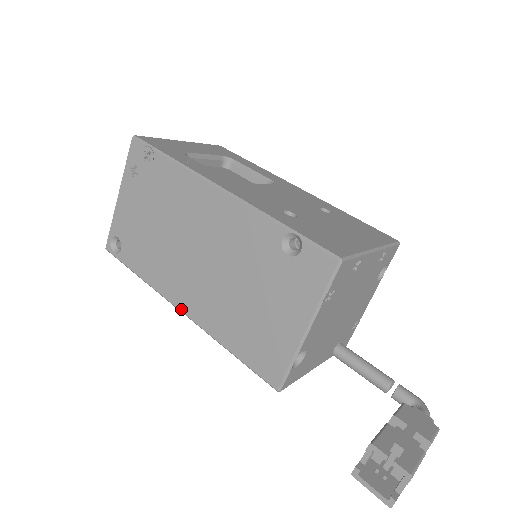
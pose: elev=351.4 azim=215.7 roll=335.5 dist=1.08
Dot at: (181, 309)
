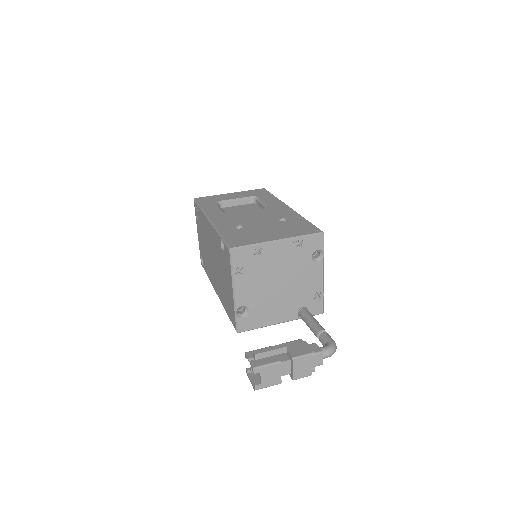
Dot at: (216, 292)
